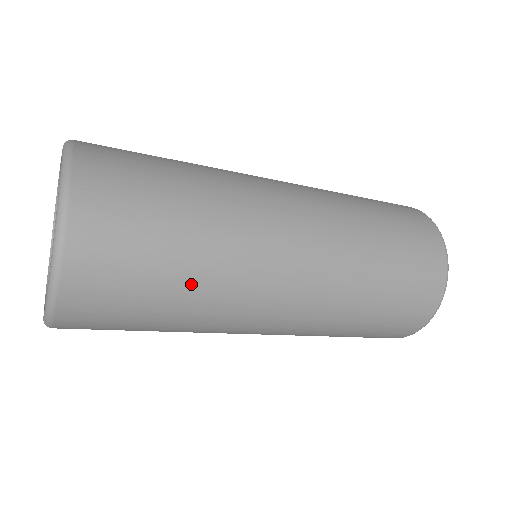
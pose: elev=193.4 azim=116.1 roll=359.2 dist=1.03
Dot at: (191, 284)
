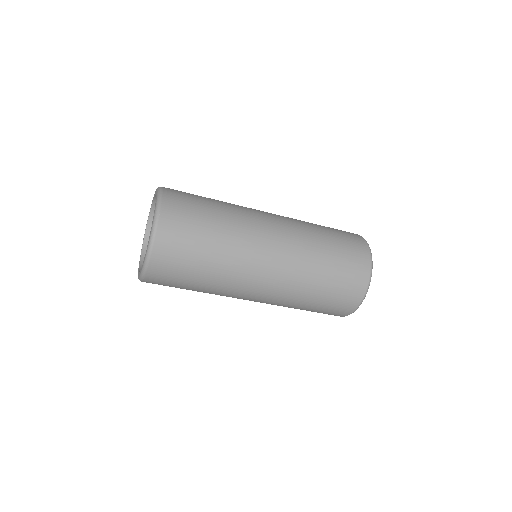
Dot at: (218, 247)
